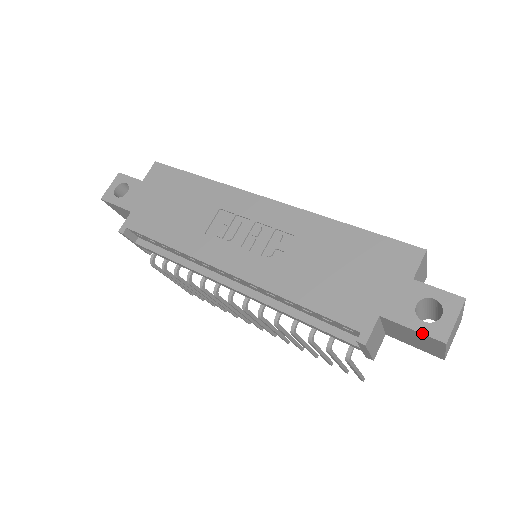
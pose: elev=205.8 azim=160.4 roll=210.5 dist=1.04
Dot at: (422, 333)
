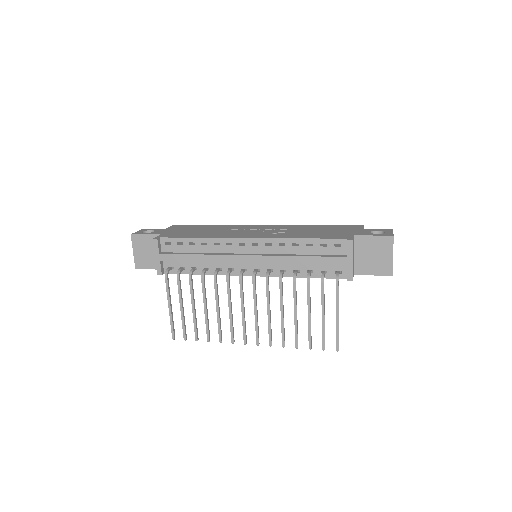
Dot at: (380, 235)
